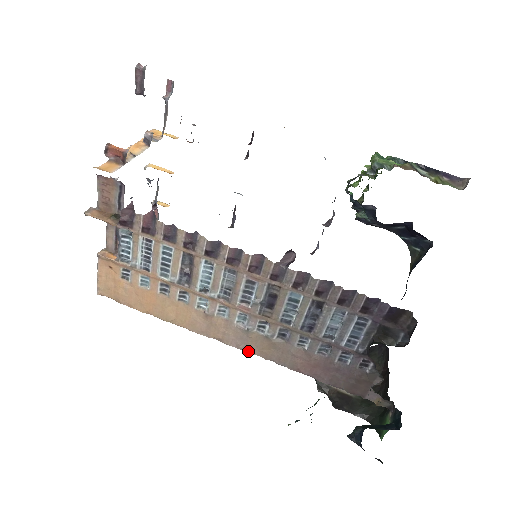
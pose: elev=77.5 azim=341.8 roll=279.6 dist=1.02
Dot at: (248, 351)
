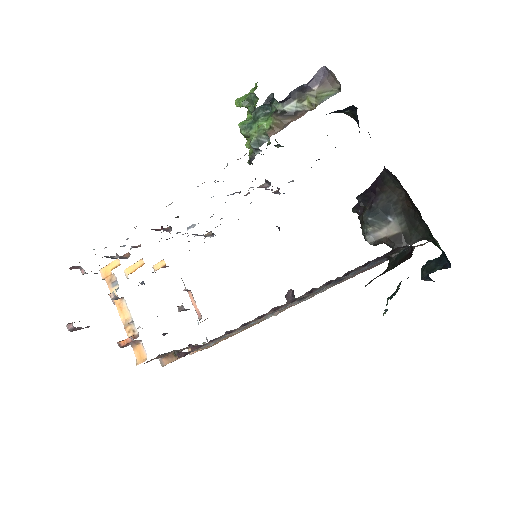
Dot at: occluded
